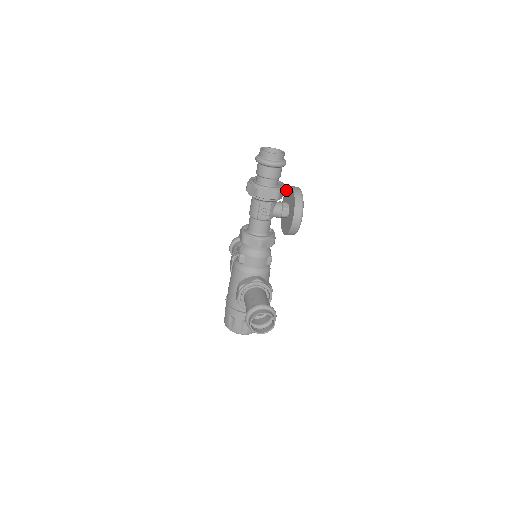
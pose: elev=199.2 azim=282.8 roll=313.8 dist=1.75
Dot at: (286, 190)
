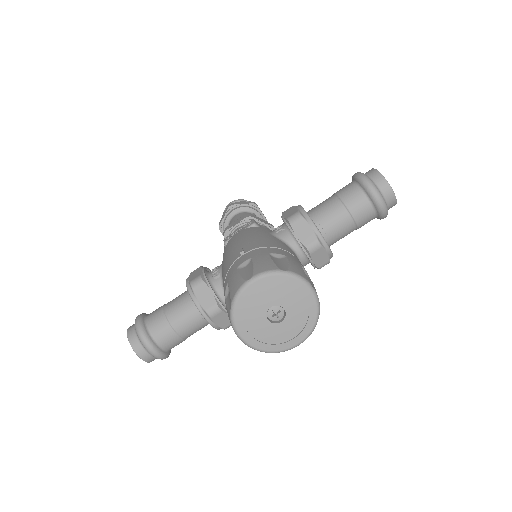
Dot at: occluded
